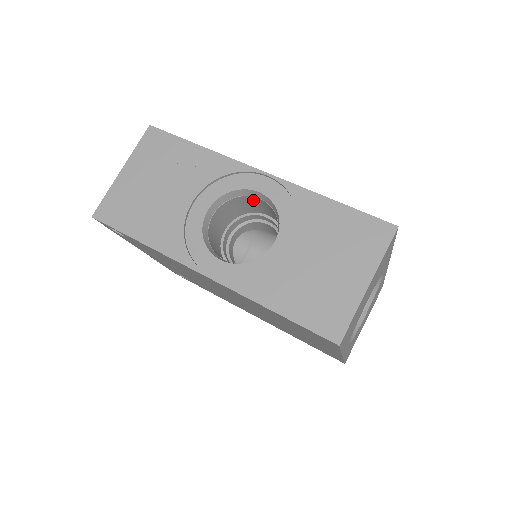
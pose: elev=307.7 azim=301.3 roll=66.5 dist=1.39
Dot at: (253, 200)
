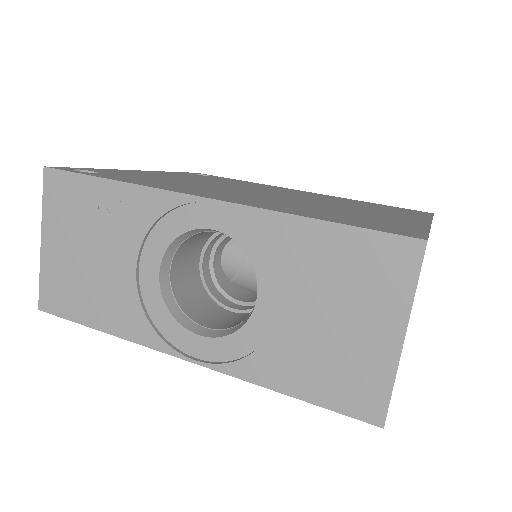
Dot at: occluded
